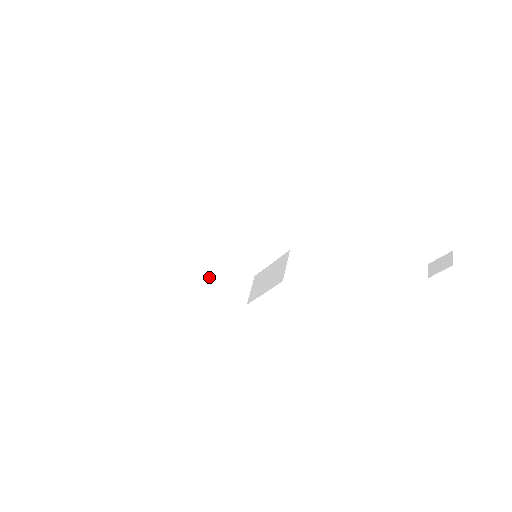
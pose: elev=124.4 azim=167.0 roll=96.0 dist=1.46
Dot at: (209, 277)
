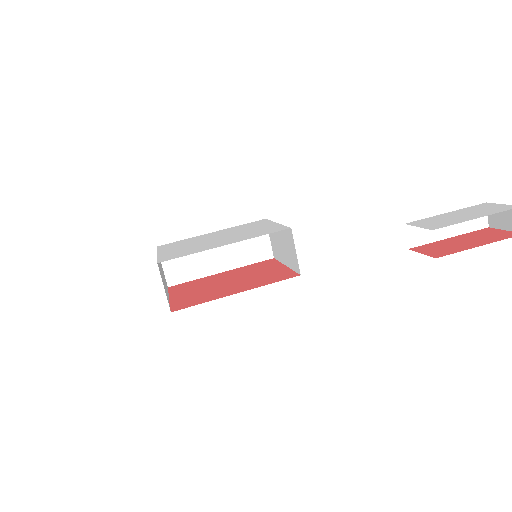
Dot at: (219, 261)
